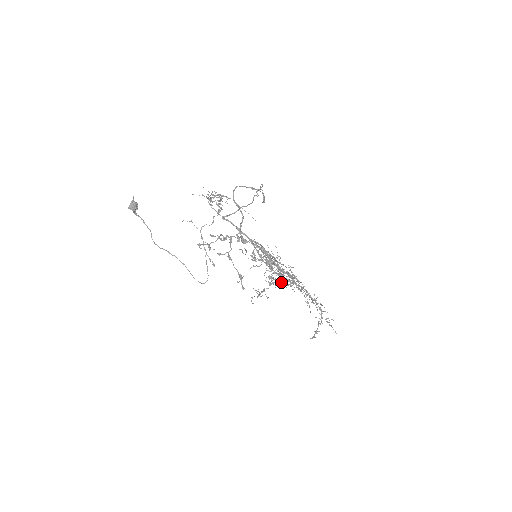
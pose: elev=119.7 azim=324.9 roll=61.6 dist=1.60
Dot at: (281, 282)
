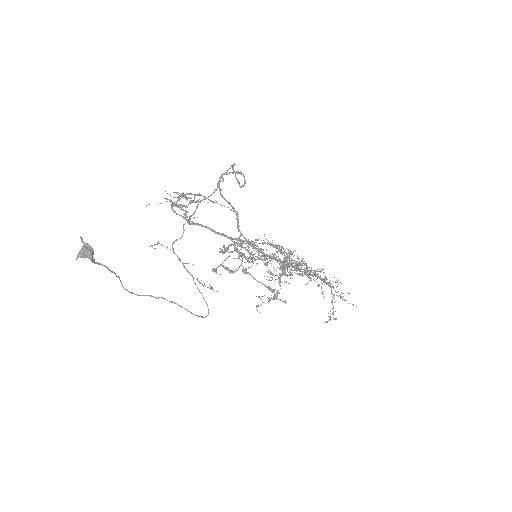
Dot at: (309, 276)
